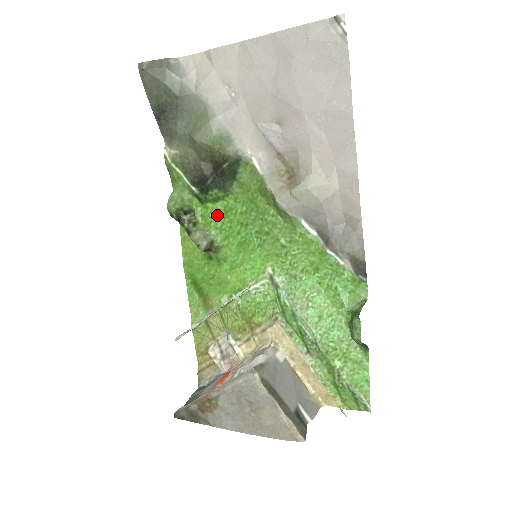
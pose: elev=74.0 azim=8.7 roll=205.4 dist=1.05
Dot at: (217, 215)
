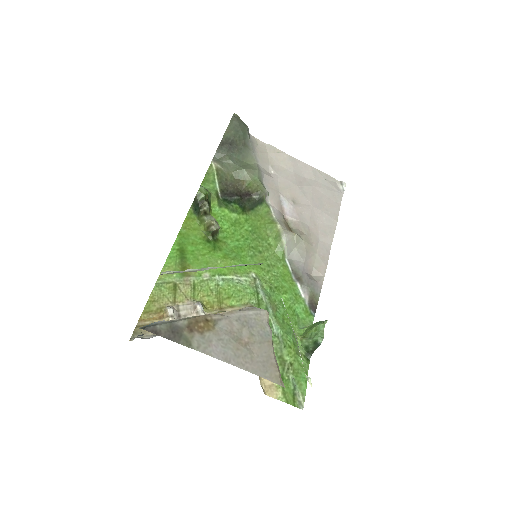
Dot at: (227, 220)
